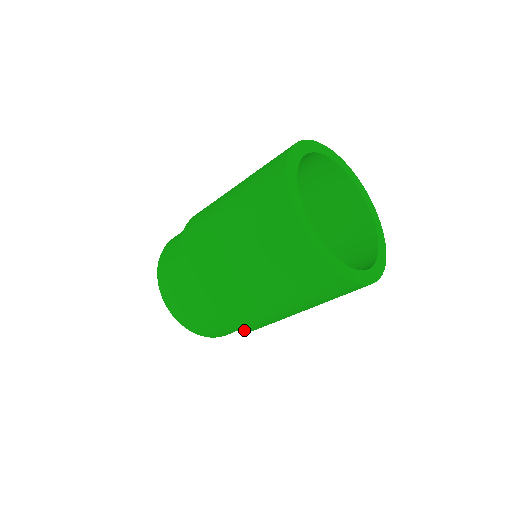
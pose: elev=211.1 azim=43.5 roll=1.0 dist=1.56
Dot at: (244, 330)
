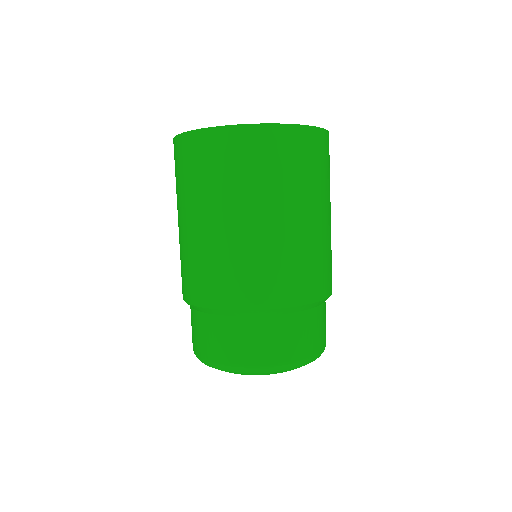
Dot at: (237, 306)
